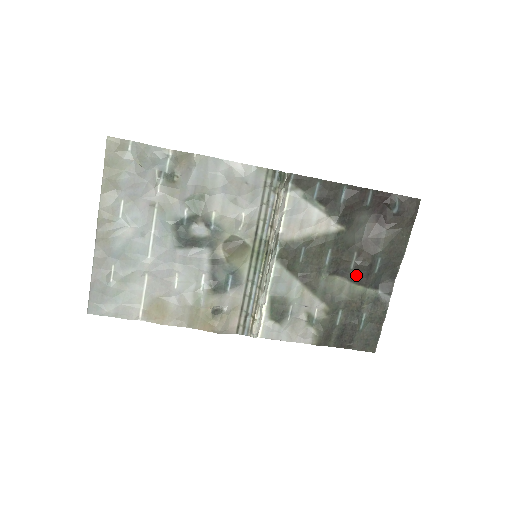
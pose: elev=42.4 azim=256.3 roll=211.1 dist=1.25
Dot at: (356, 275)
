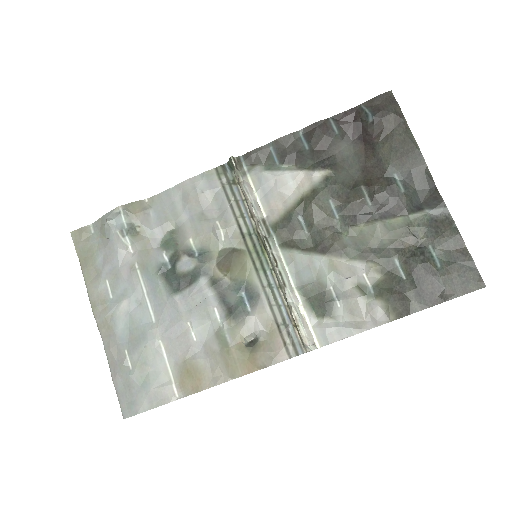
Dot at: (382, 209)
